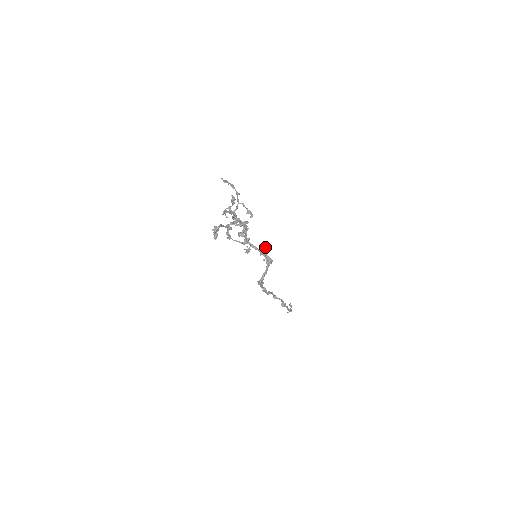
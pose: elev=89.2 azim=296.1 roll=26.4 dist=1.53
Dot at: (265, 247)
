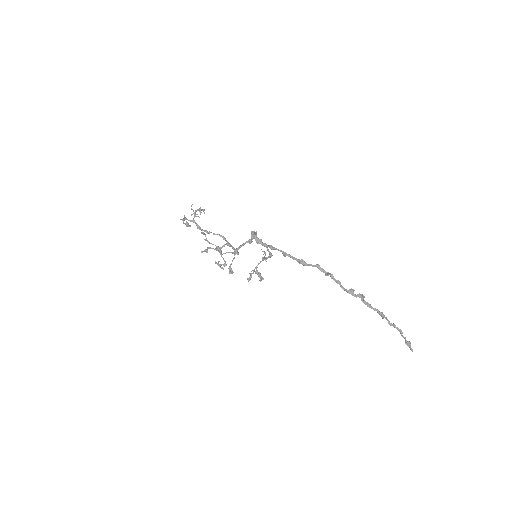
Dot at: occluded
